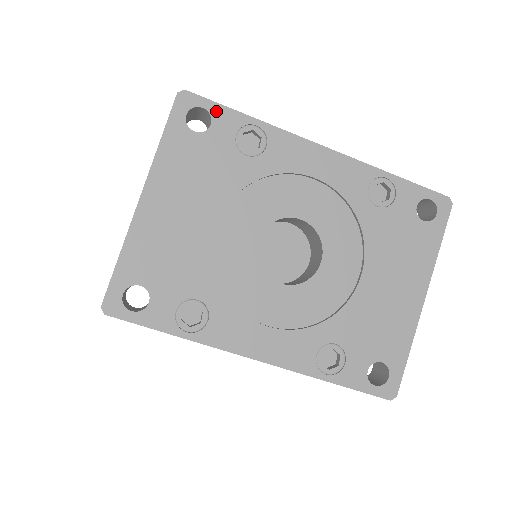
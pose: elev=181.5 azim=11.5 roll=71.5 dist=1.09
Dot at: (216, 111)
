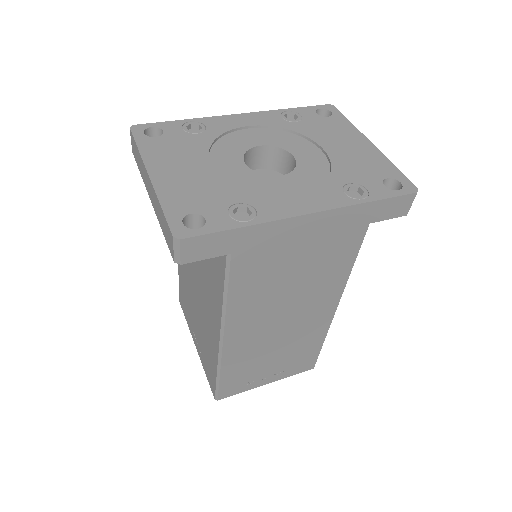
Dot at: (161, 125)
